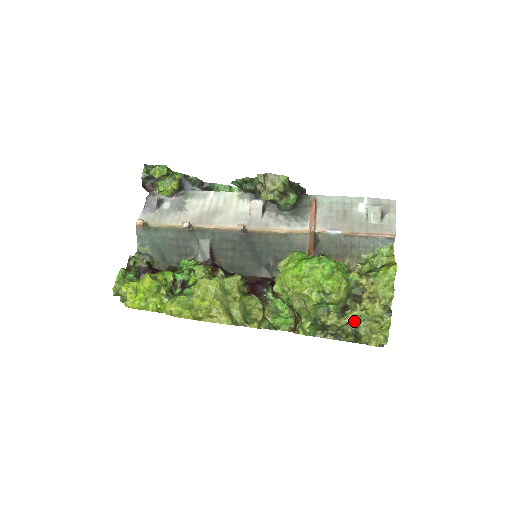
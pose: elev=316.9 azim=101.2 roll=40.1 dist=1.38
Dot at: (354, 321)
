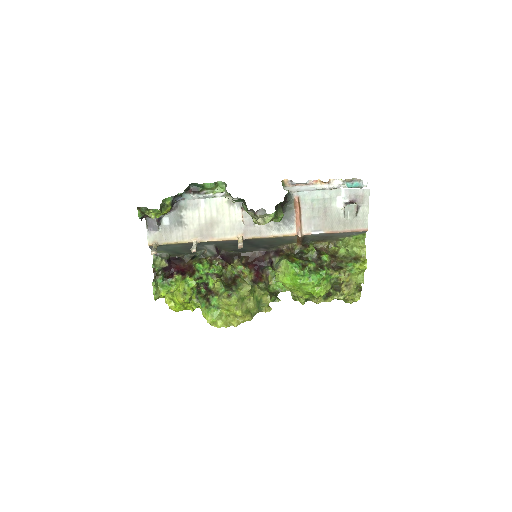
Dot at: occluded
